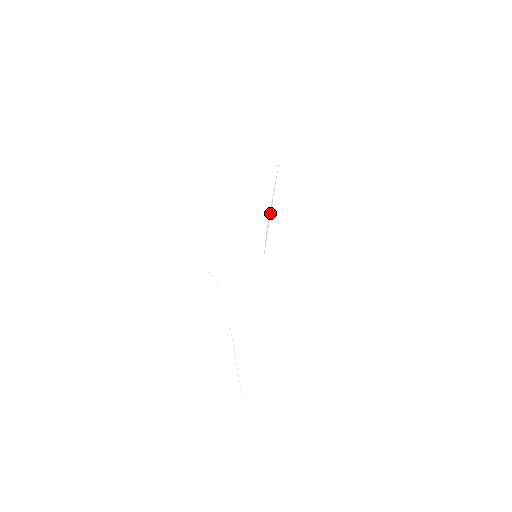
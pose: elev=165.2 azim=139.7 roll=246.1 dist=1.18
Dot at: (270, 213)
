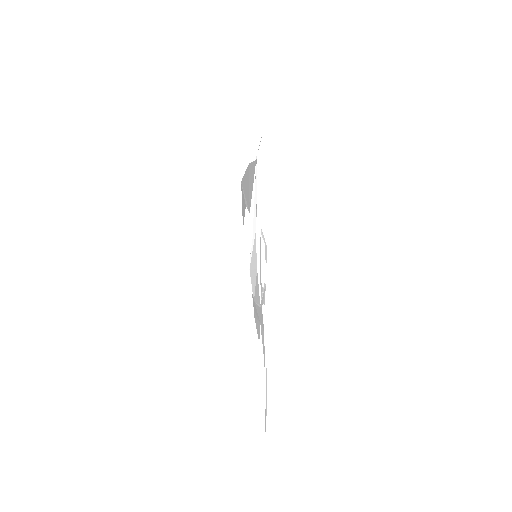
Dot at: (253, 211)
